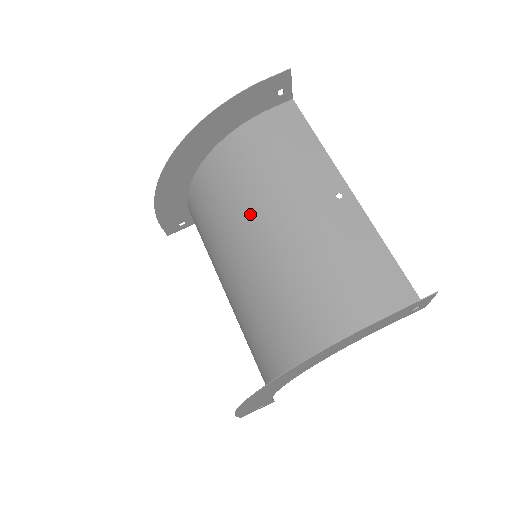
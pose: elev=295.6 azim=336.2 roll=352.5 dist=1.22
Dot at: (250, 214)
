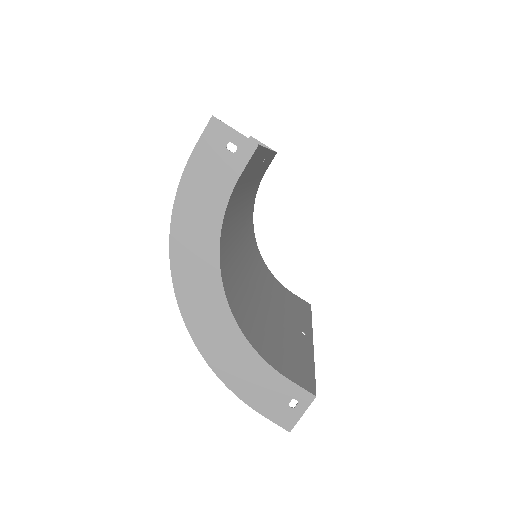
Dot at: (244, 230)
